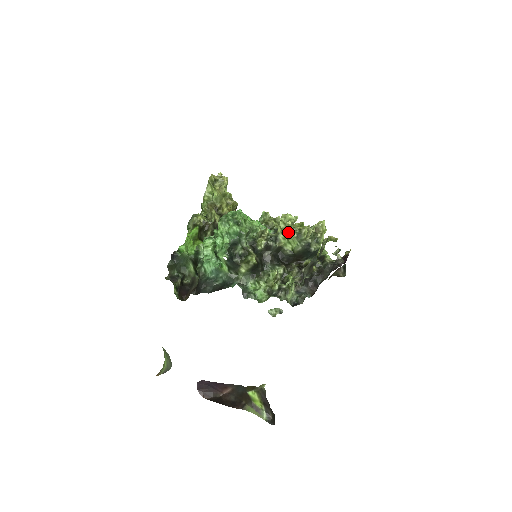
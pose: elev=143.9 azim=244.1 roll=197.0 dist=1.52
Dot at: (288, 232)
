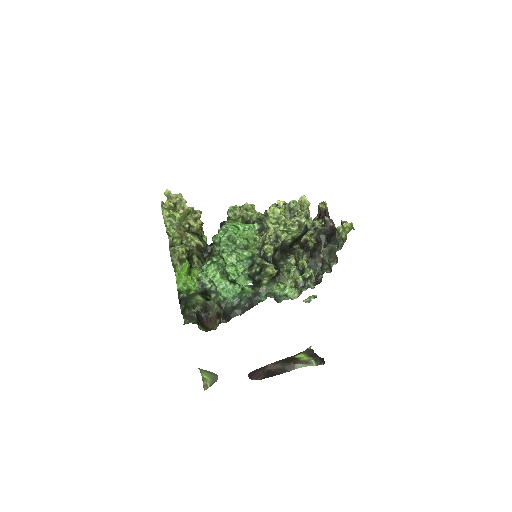
Dot at: (289, 228)
